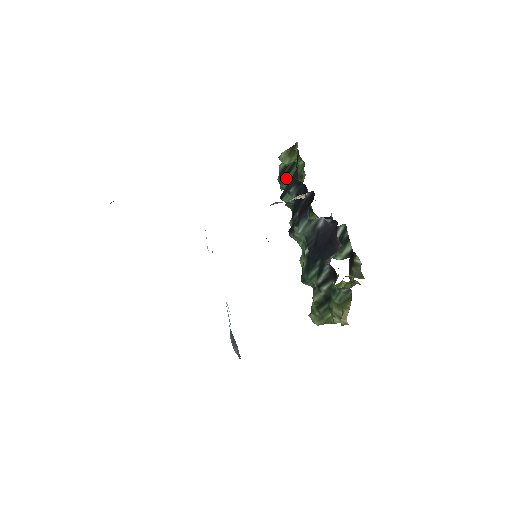
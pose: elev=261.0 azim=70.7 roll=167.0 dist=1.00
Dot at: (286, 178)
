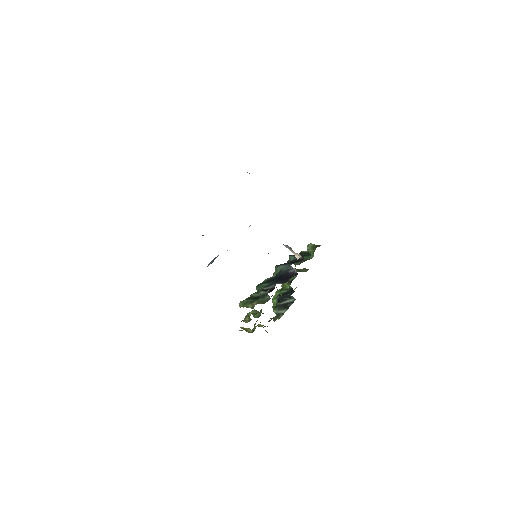
Dot at: occluded
